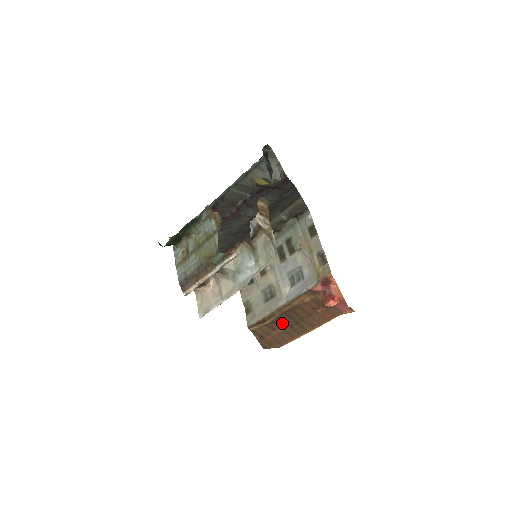
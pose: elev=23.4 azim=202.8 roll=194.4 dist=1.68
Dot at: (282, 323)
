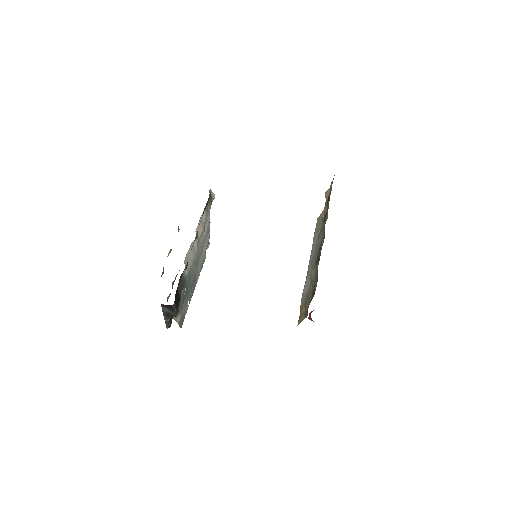
Dot at: occluded
